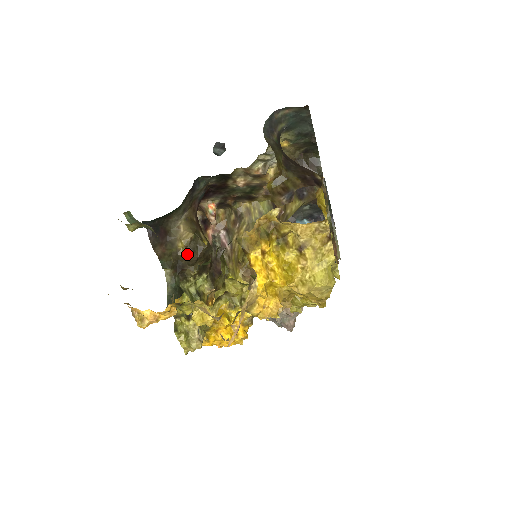
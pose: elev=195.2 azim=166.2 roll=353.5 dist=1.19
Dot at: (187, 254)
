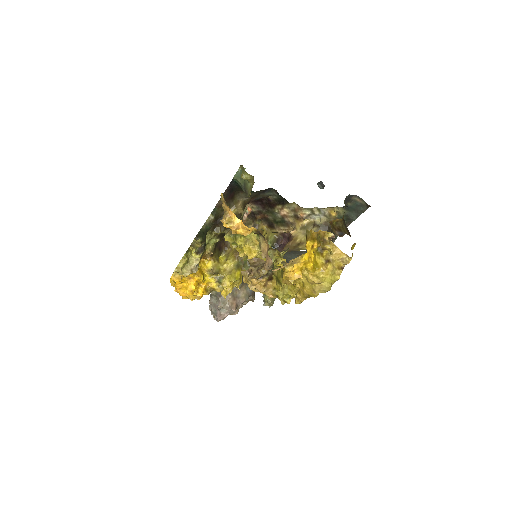
Dot at: occluded
